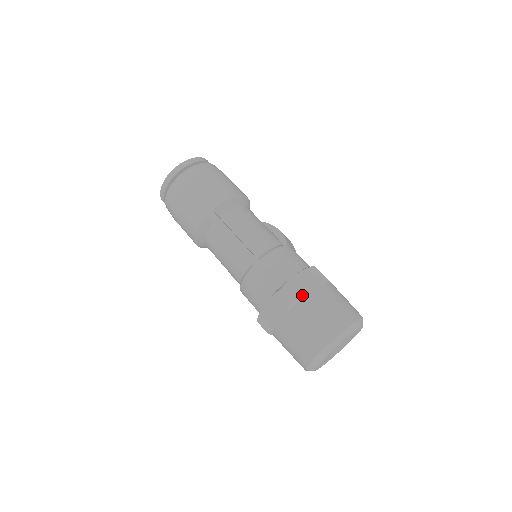
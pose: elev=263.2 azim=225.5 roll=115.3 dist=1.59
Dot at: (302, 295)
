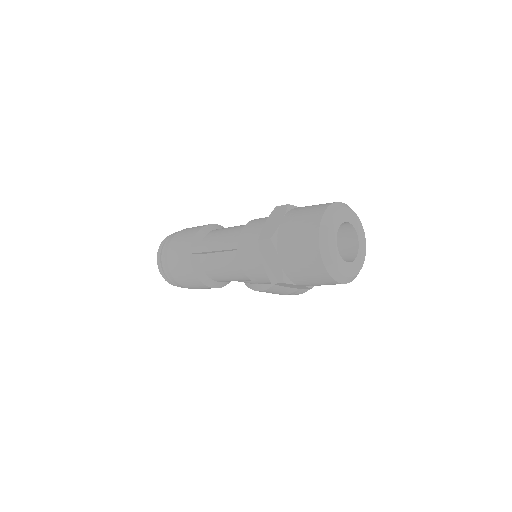
Dot at: (277, 227)
